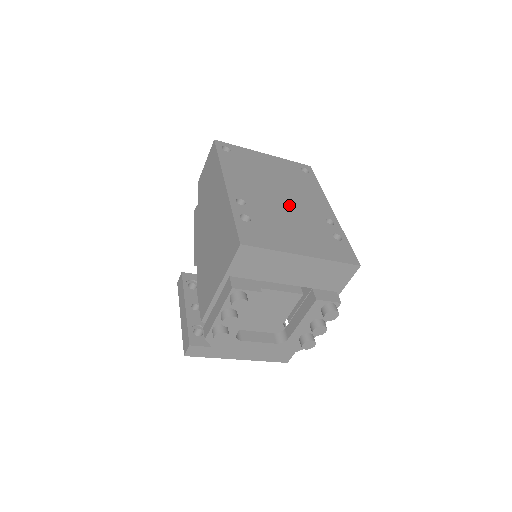
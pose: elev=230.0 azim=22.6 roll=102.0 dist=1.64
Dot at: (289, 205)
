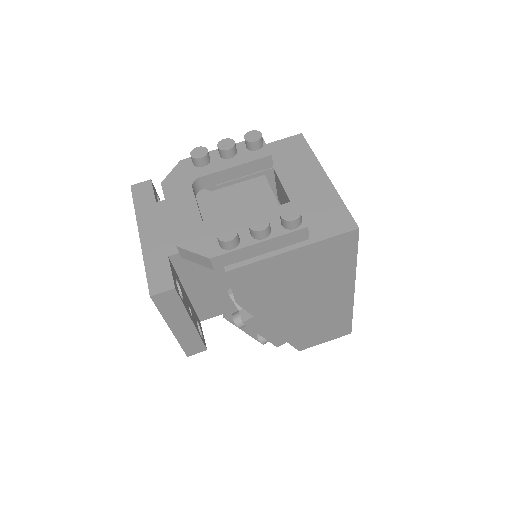
Dot at: occluded
